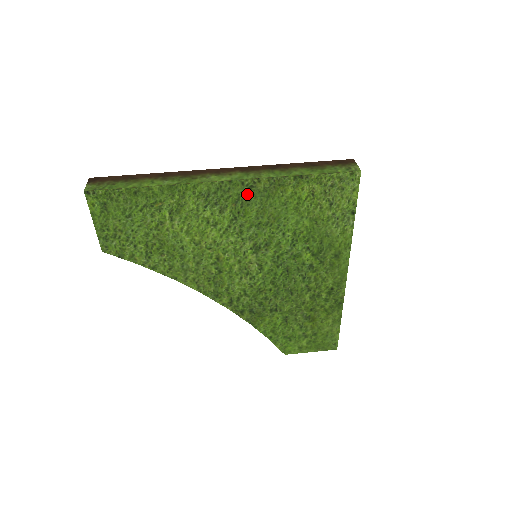
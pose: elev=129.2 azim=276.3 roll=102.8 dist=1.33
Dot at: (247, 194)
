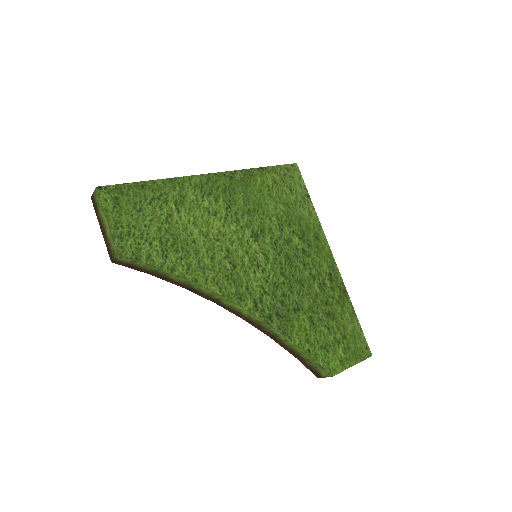
Dot at: (230, 184)
